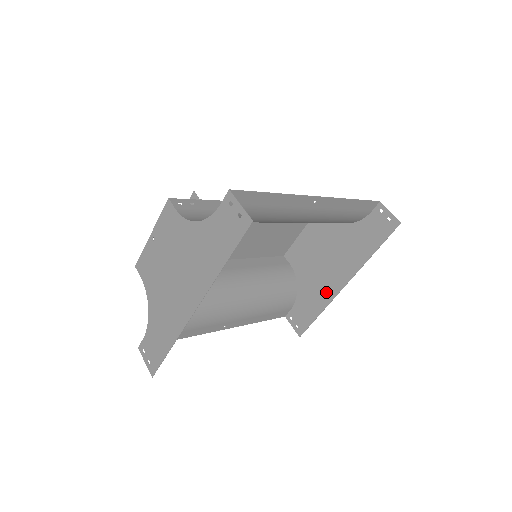
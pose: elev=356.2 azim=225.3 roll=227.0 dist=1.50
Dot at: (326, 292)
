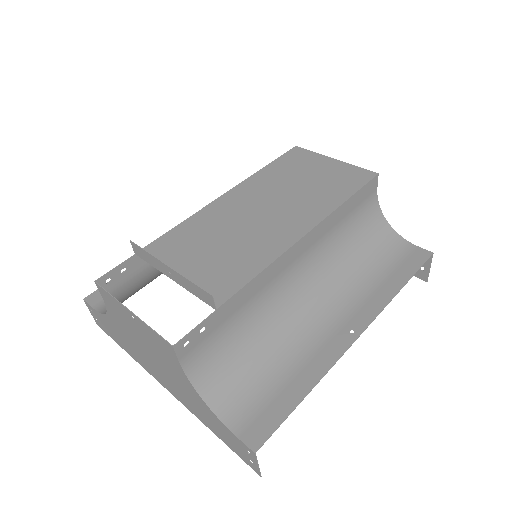
Dot at: occluded
